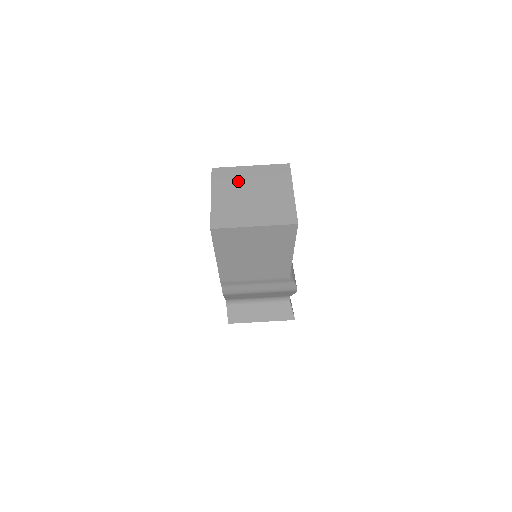
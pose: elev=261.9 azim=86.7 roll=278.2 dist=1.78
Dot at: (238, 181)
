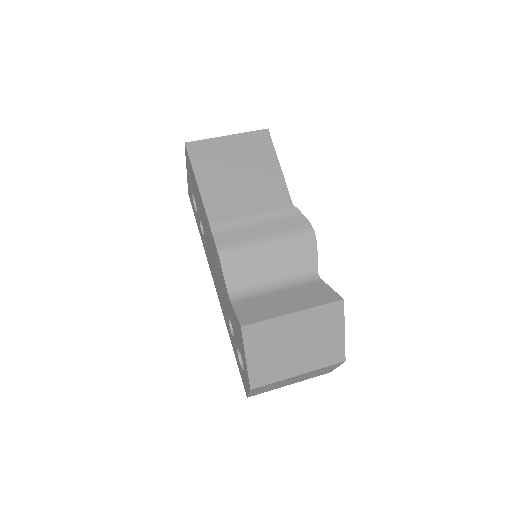
Dot at: occluded
